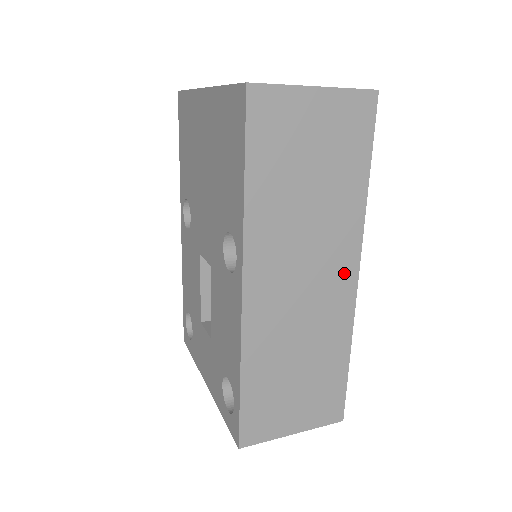
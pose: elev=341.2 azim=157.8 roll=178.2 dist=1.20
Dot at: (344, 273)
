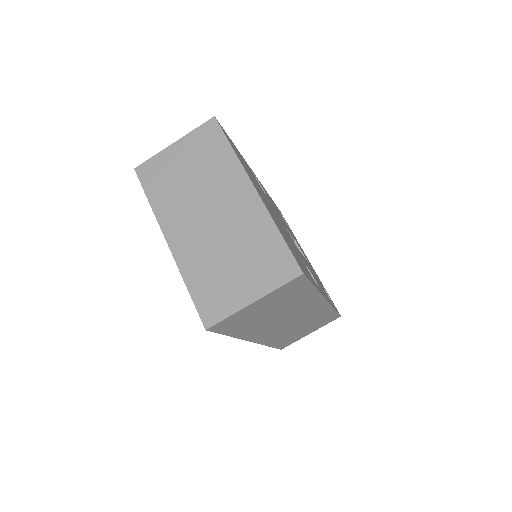
Dot at: (316, 306)
